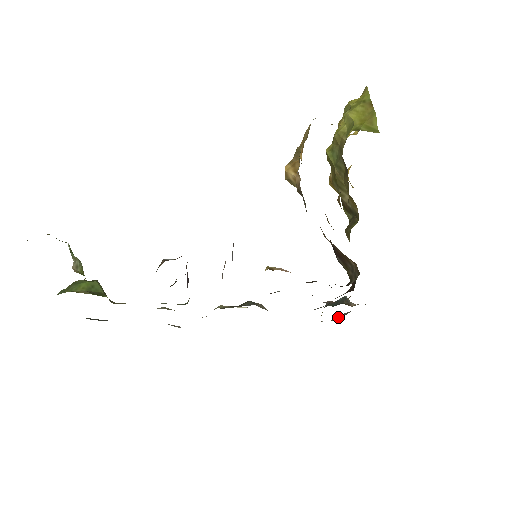
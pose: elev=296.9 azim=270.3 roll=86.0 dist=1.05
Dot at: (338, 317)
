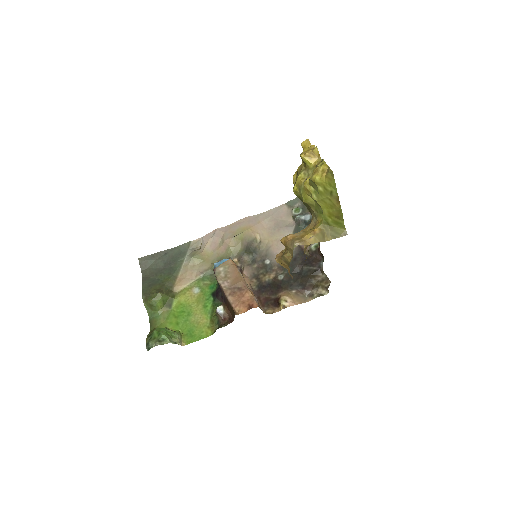
Dot at: occluded
